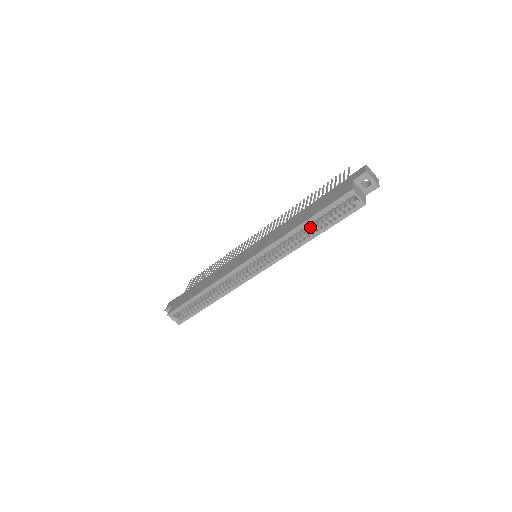
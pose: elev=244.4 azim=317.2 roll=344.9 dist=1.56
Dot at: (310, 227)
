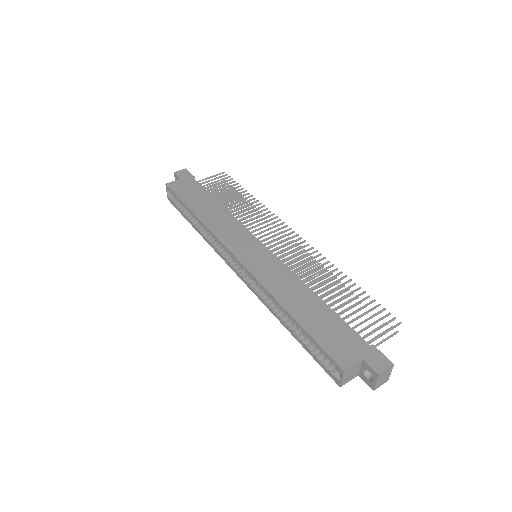
Dot at: occluded
